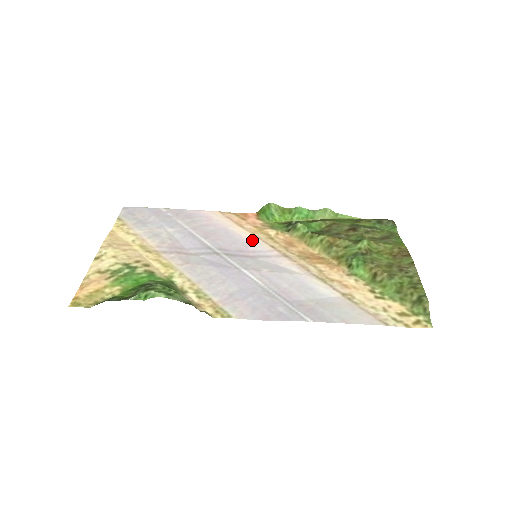
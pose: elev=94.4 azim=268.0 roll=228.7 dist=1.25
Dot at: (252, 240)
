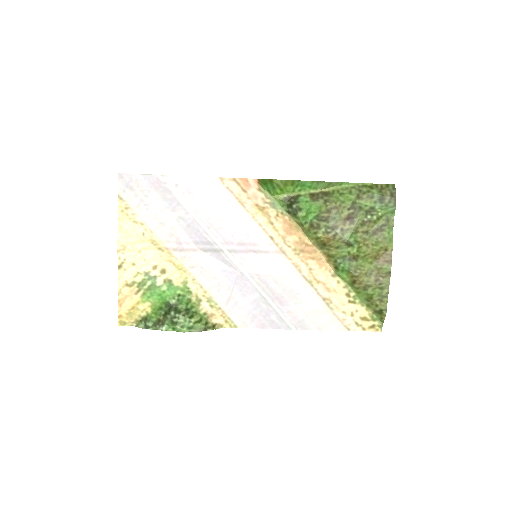
Dot at: (253, 228)
